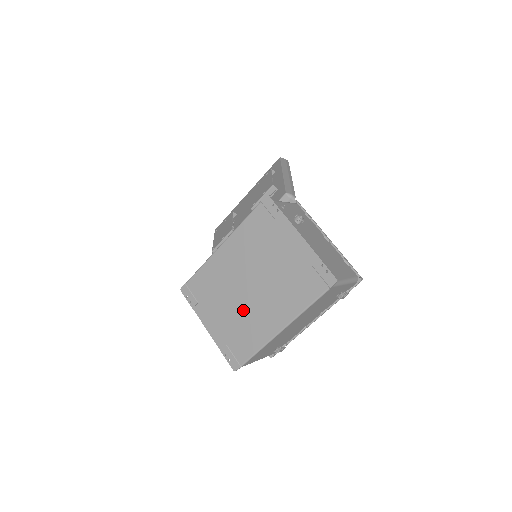
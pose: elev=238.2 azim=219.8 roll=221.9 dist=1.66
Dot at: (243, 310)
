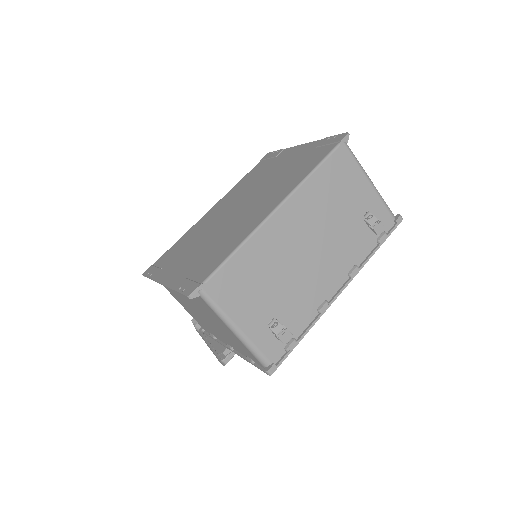
Dot at: (221, 232)
